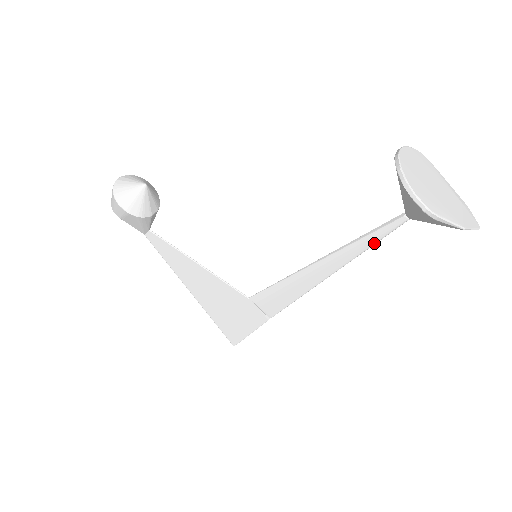
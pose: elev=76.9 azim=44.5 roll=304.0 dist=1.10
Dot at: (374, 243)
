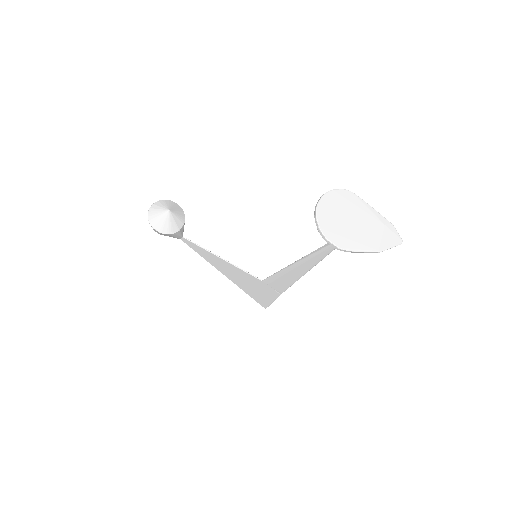
Dot at: (327, 254)
